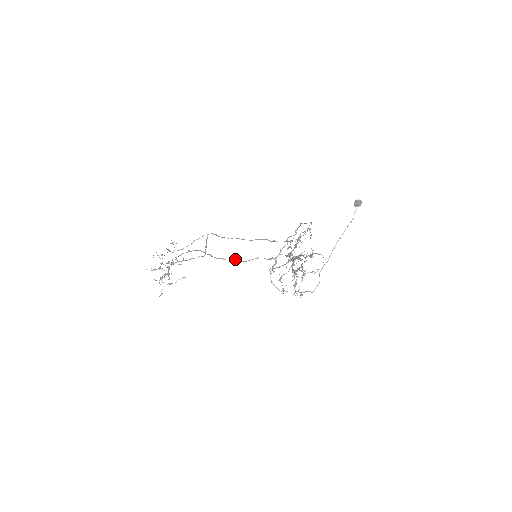
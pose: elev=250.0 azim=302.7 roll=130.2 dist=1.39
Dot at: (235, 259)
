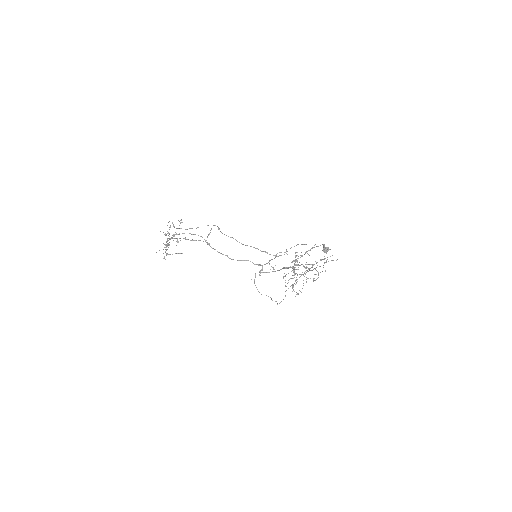
Dot at: (227, 255)
